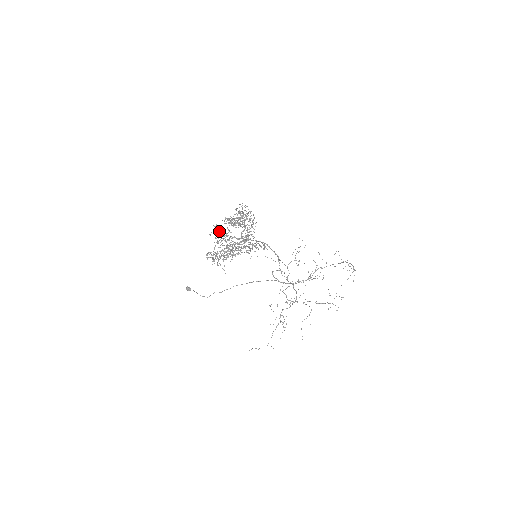
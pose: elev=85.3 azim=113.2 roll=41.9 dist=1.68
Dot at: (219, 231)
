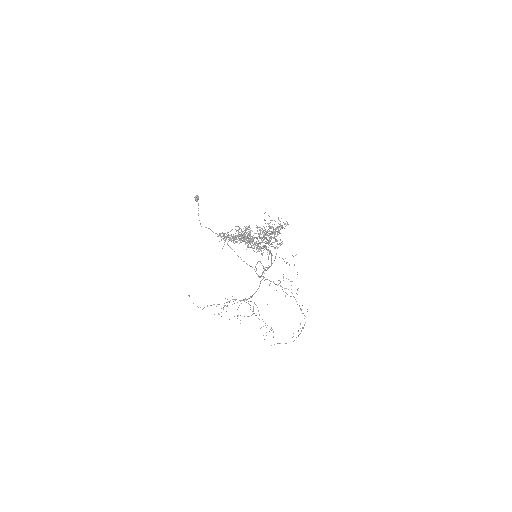
Dot at: occluded
